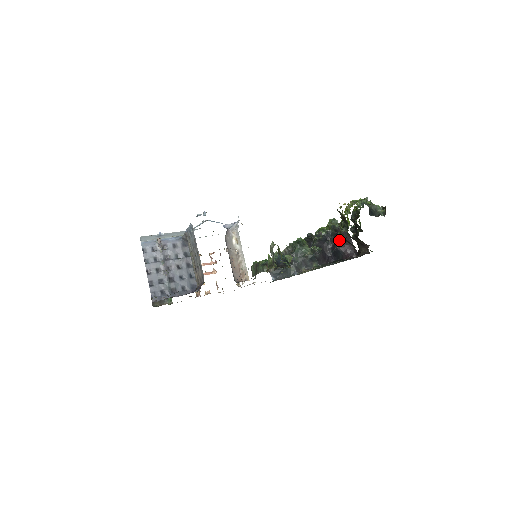
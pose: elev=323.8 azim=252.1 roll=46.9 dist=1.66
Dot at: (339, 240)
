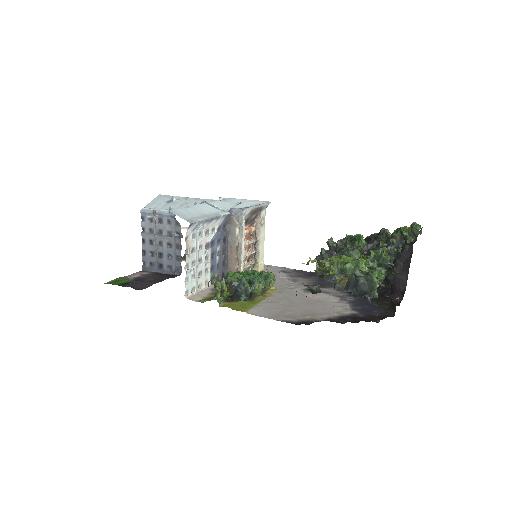
Dot at: (394, 265)
